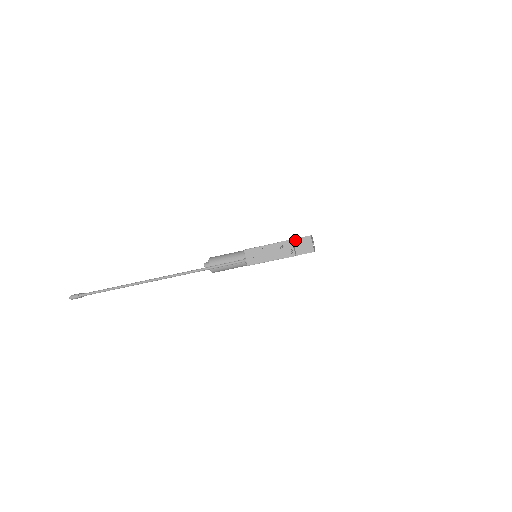
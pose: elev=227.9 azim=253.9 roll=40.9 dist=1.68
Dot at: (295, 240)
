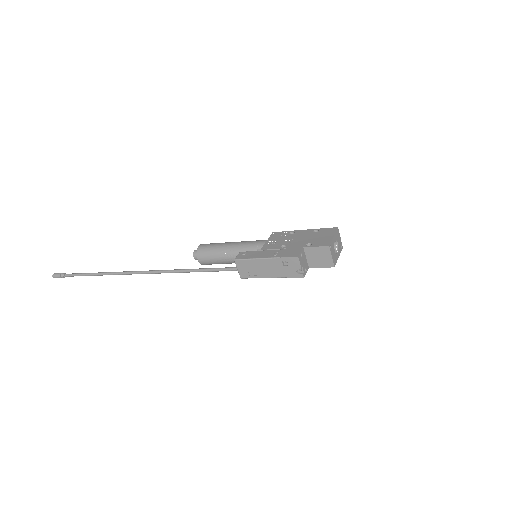
Dot at: (306, 249)
